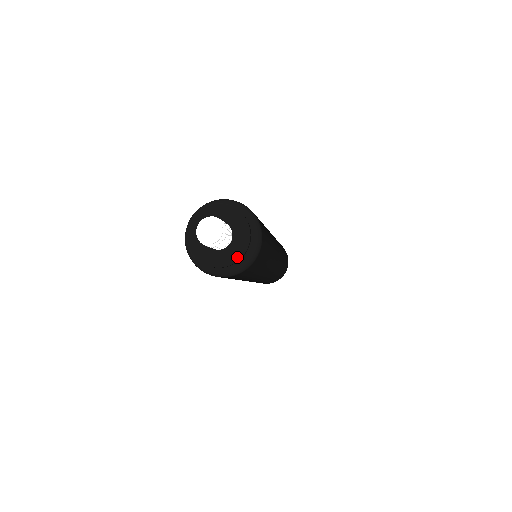
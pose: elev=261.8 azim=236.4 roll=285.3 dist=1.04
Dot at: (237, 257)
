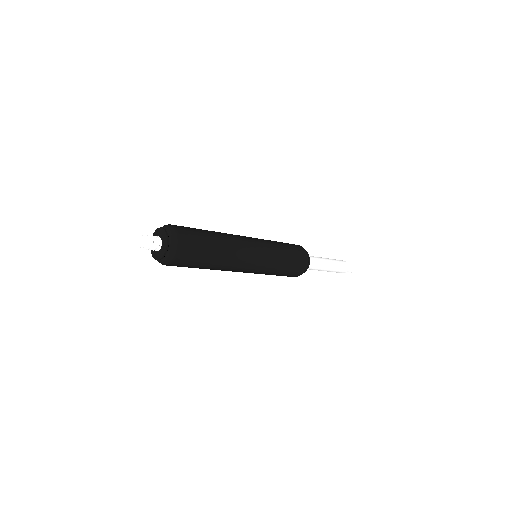
Dot at: (166, 245)
